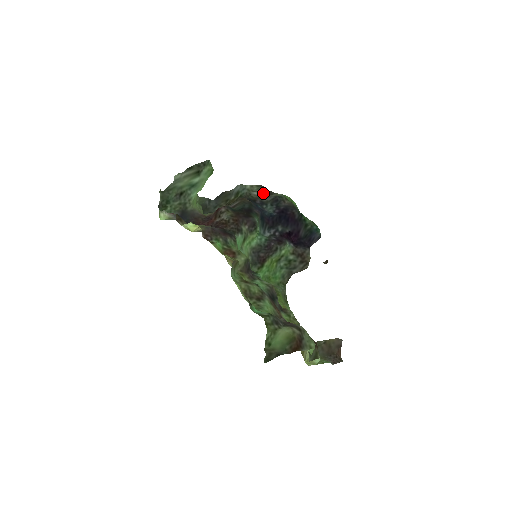
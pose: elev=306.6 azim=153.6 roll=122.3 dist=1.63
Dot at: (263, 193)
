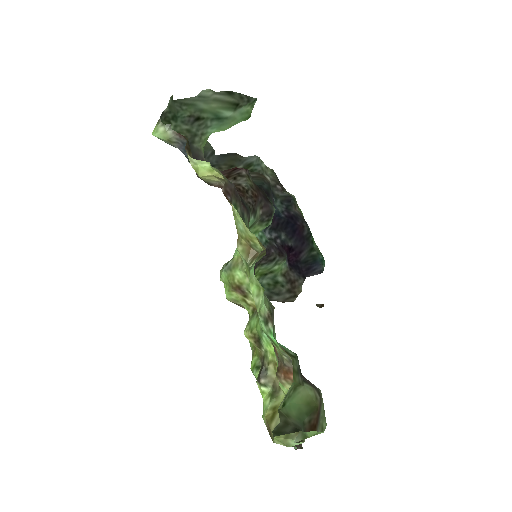
Dot at: (277, 183)
